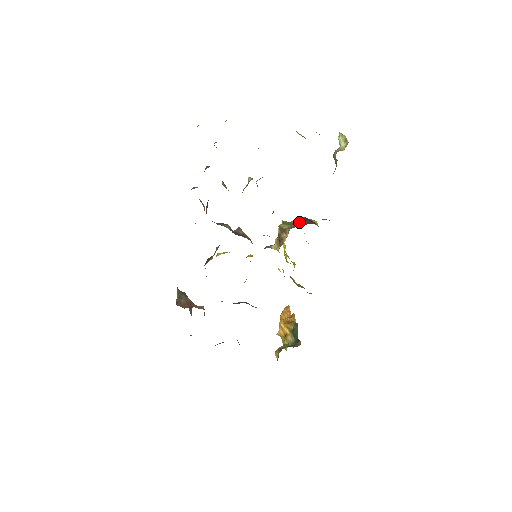
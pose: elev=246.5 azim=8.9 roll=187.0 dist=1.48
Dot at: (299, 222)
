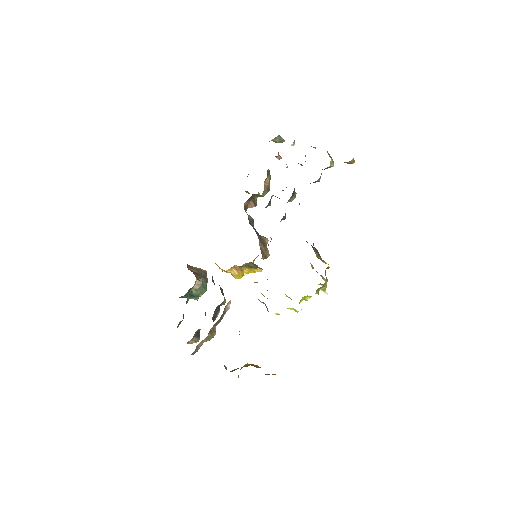
Dot at: occluded
